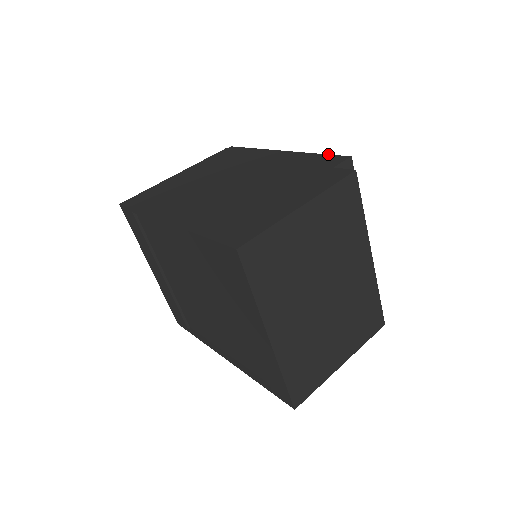
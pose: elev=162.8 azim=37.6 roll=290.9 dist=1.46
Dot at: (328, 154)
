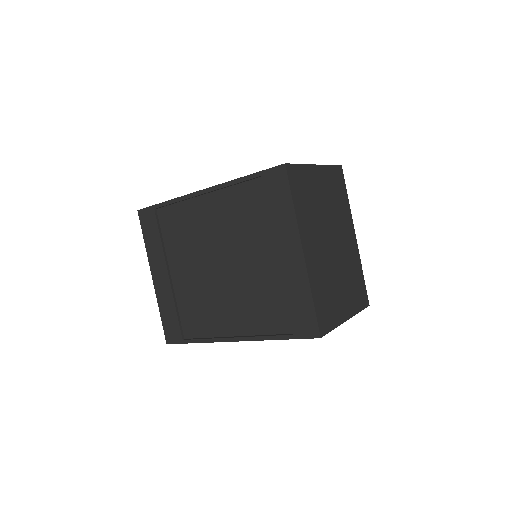
Dot at: occluded
